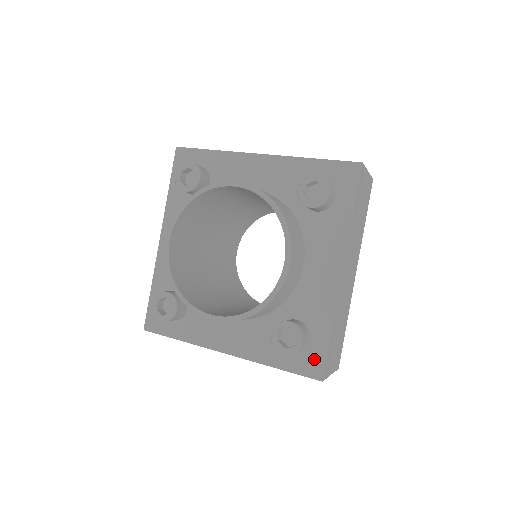
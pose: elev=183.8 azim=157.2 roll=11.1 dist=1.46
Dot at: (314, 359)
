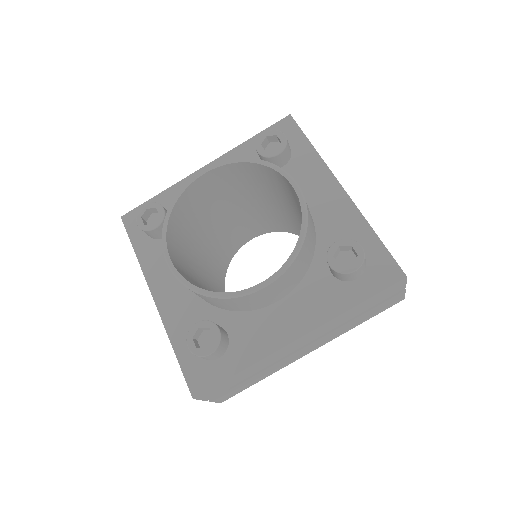
Dot at: (382, 266)
